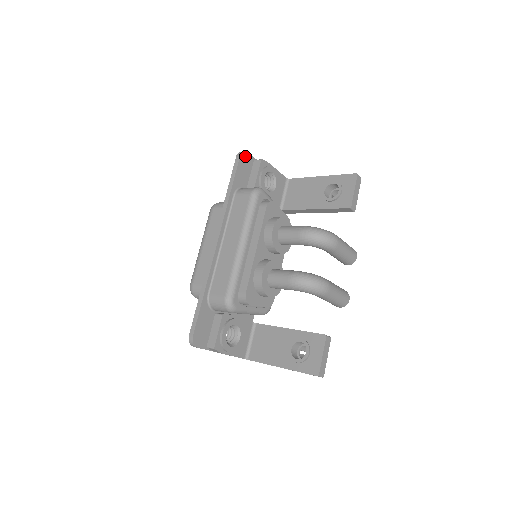
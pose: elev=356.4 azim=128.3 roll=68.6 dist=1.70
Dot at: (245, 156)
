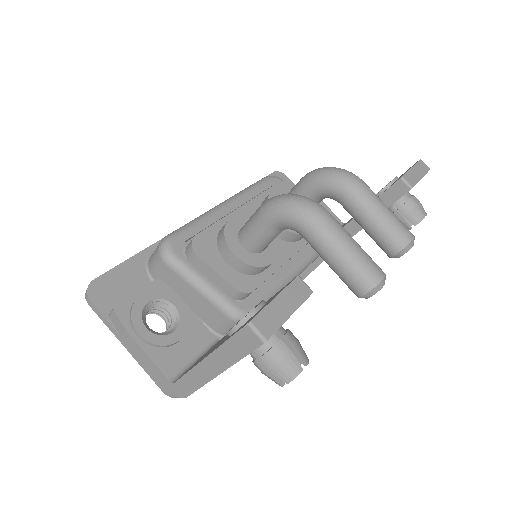
Dot at: (282, 177)
